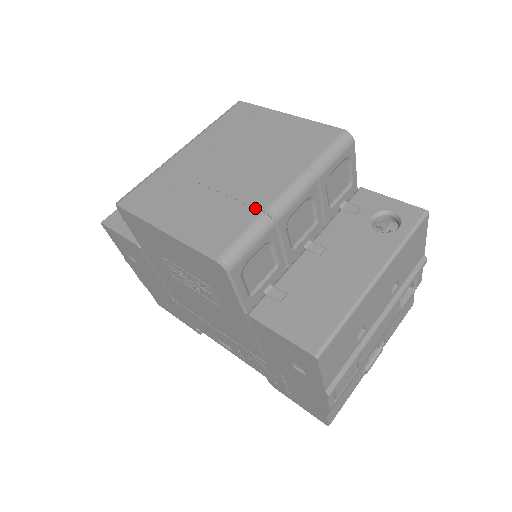
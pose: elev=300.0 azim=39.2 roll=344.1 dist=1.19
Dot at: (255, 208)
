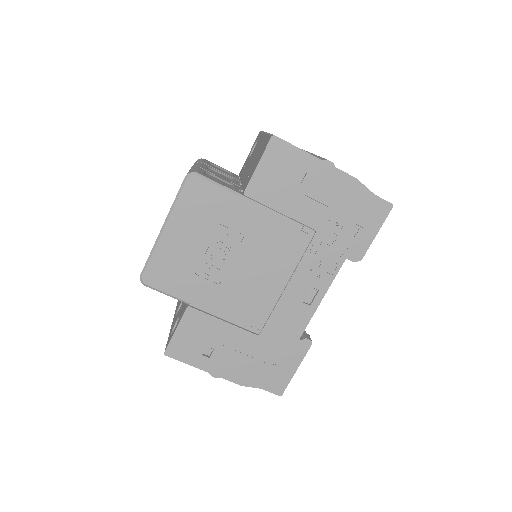
Dot at: occluded
